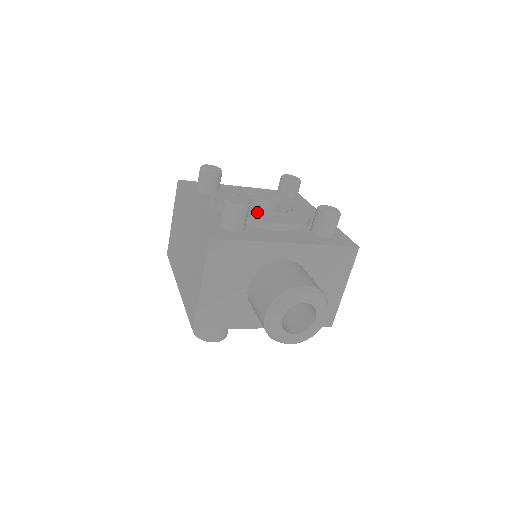
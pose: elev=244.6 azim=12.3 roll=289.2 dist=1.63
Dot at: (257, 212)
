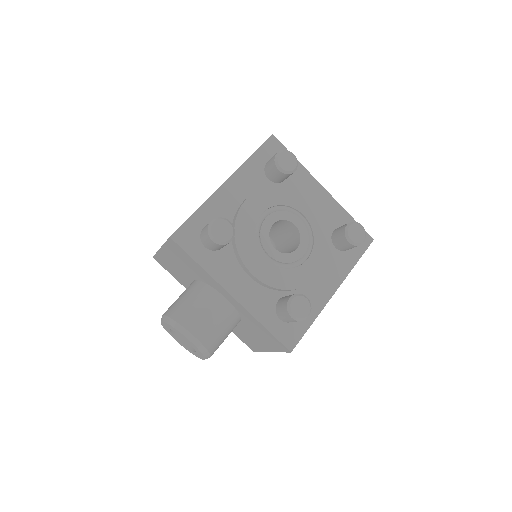
Dot at: (255, 243)
